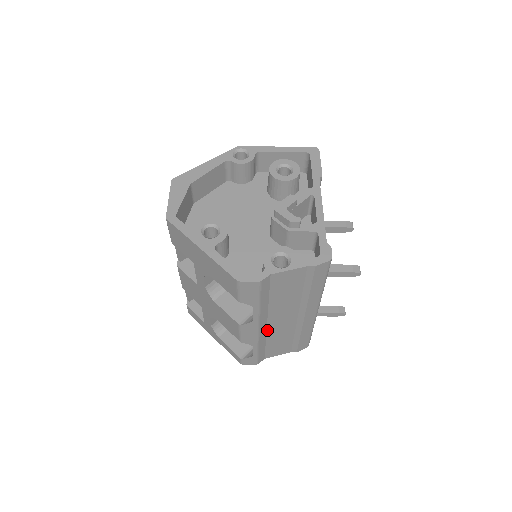
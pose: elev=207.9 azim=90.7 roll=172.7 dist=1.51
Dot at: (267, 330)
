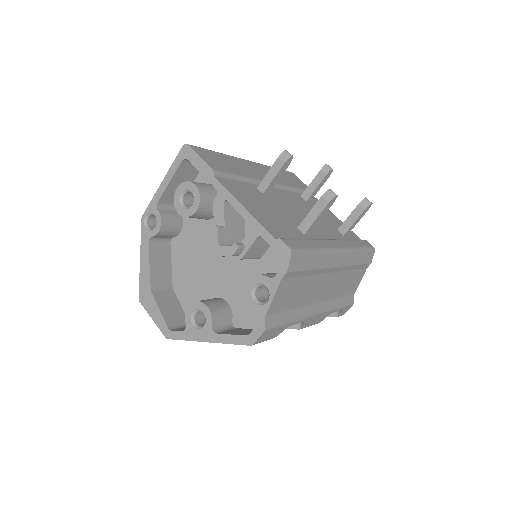
Dot at: (325, 300)
